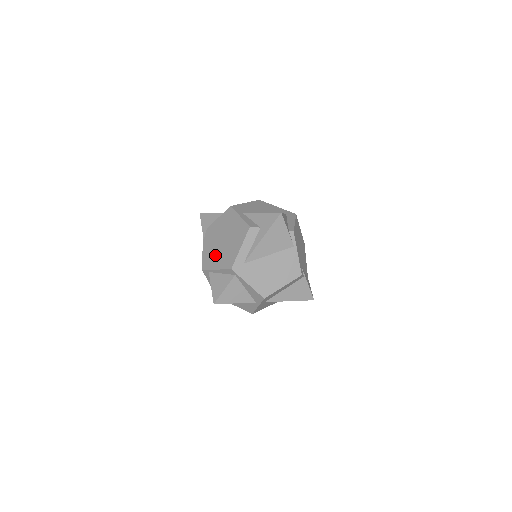
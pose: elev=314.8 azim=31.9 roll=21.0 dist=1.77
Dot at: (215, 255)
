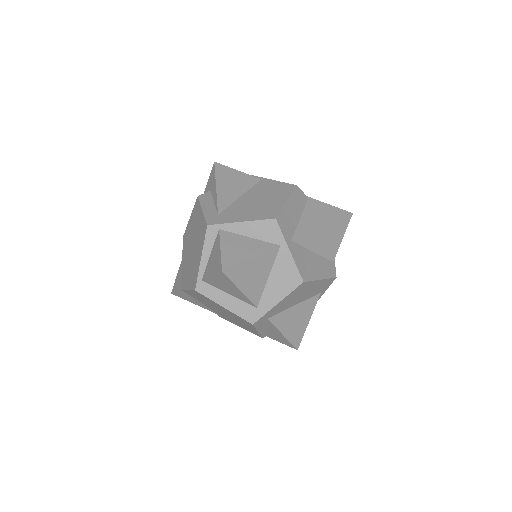
Dot at: (194, 261)
